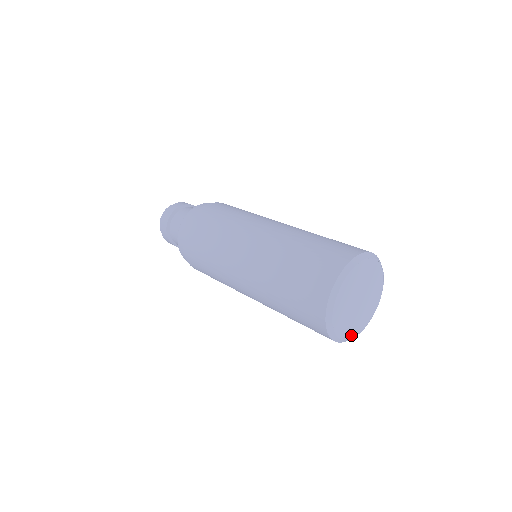
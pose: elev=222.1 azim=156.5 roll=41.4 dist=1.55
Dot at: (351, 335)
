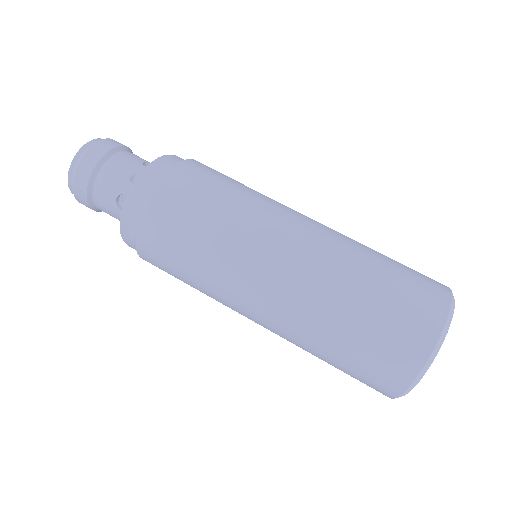
Dot at: occluded
